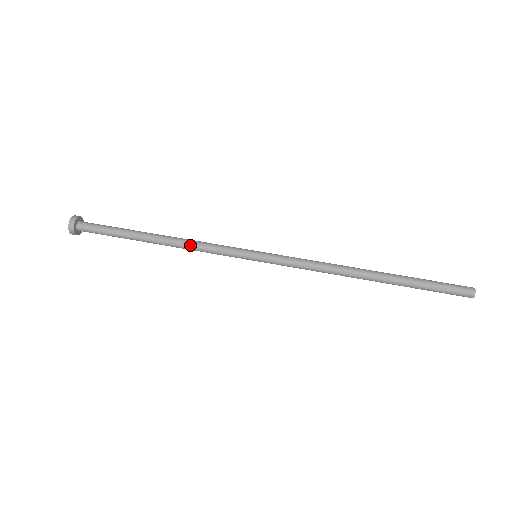
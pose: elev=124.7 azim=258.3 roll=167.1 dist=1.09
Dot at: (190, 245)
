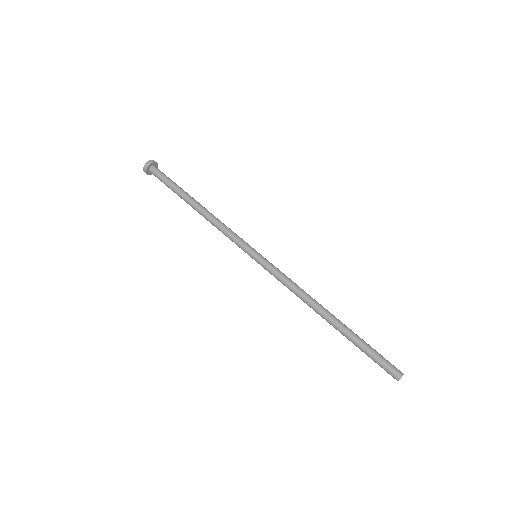
Dot at: (217, 220)
